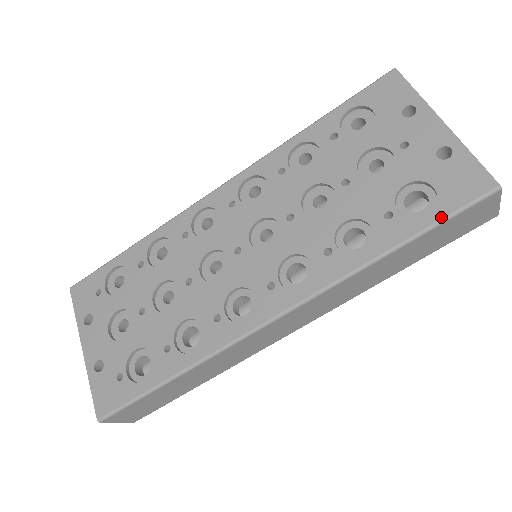
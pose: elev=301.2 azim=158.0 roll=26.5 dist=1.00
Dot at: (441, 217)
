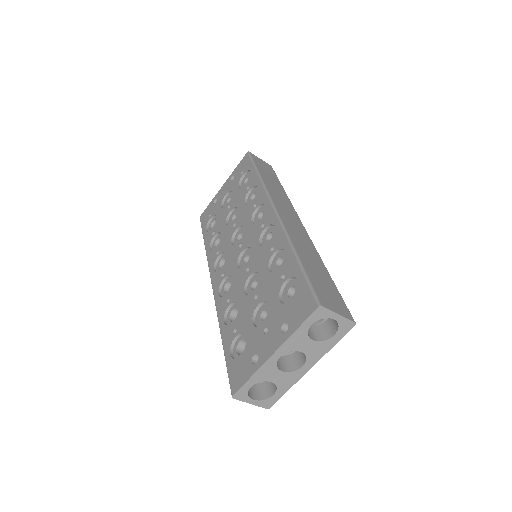
Dot at: (227, 363)
